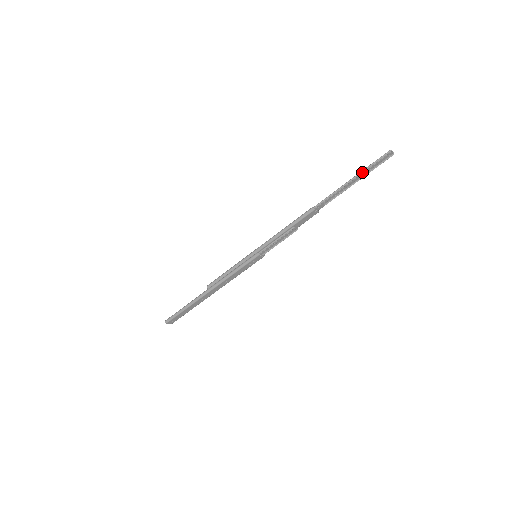
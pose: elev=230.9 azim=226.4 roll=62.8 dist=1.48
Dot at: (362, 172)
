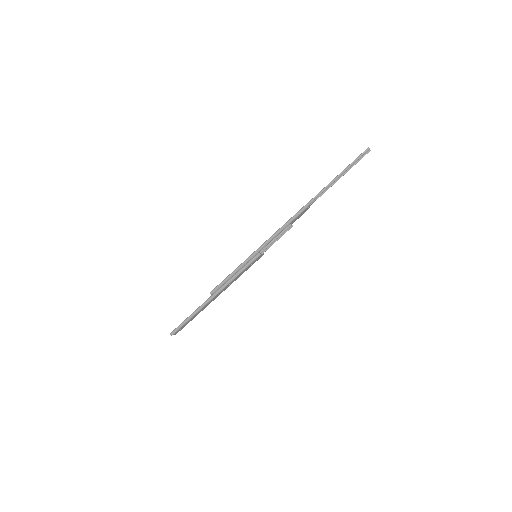
Dot at: (346, 169)
